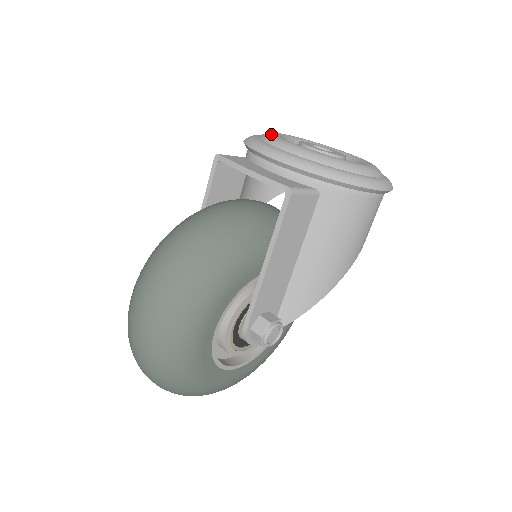
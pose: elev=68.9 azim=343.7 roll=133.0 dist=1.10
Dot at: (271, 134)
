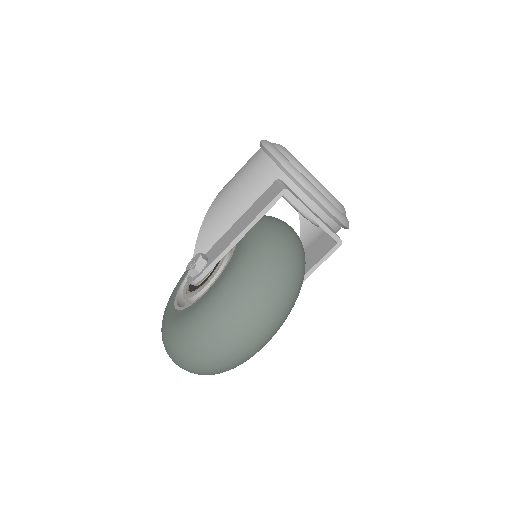
Dot at: (302, 165)
